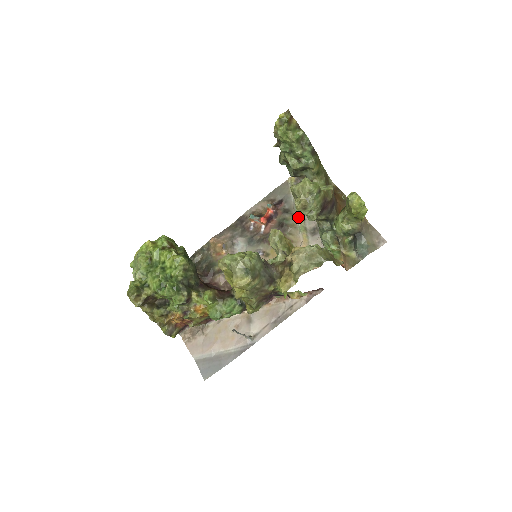
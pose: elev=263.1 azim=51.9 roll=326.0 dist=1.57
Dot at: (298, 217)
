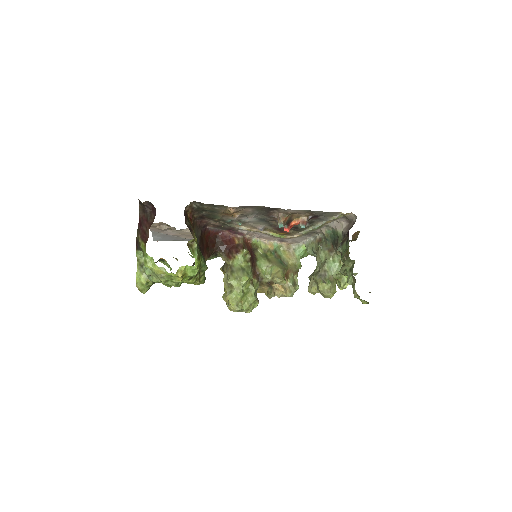
Dot at: occluded
